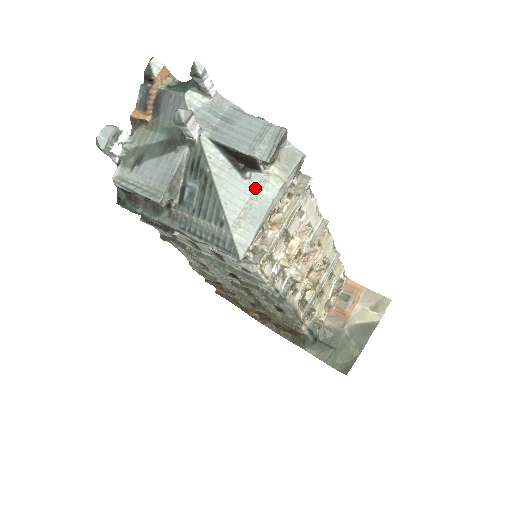
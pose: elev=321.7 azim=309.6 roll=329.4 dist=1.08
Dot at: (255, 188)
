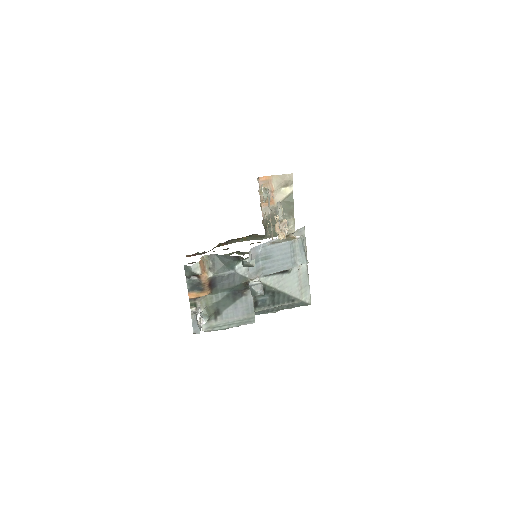
Dot at: (297, 270)
